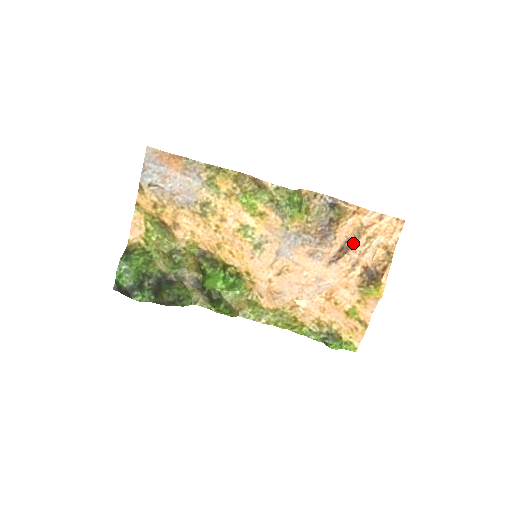
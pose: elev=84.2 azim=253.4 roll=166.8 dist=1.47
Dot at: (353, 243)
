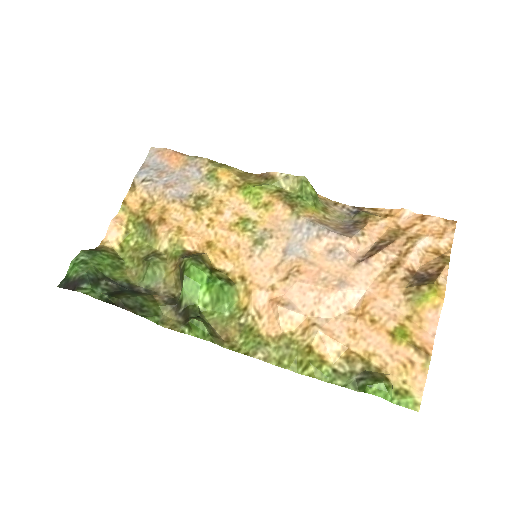
Dot at: (389, 242)
